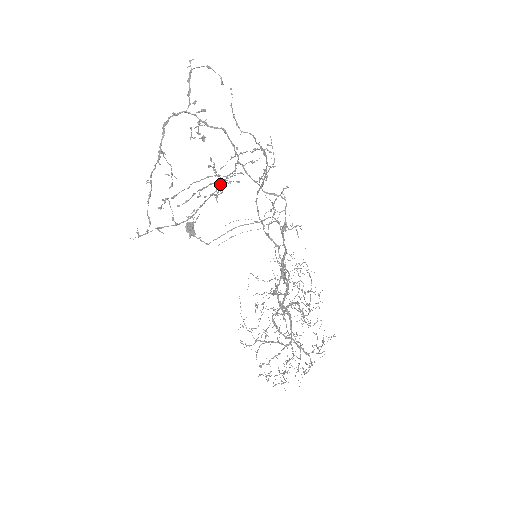
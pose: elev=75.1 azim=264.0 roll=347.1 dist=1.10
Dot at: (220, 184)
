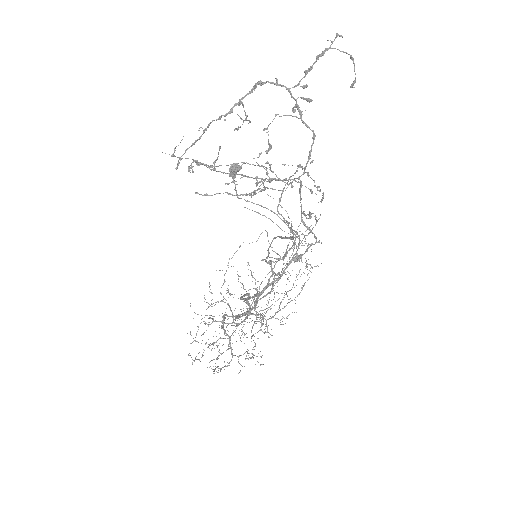
Dot at: (261, 190)
